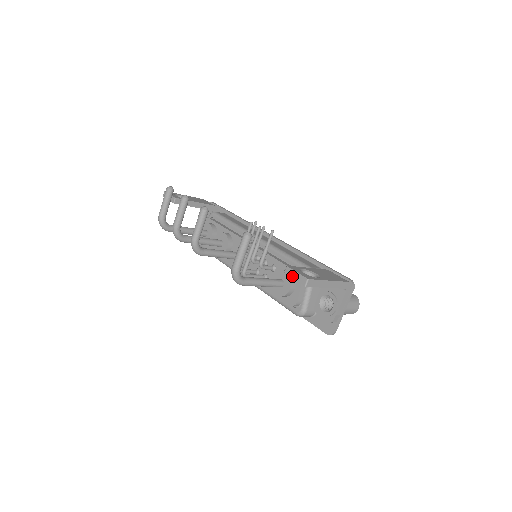
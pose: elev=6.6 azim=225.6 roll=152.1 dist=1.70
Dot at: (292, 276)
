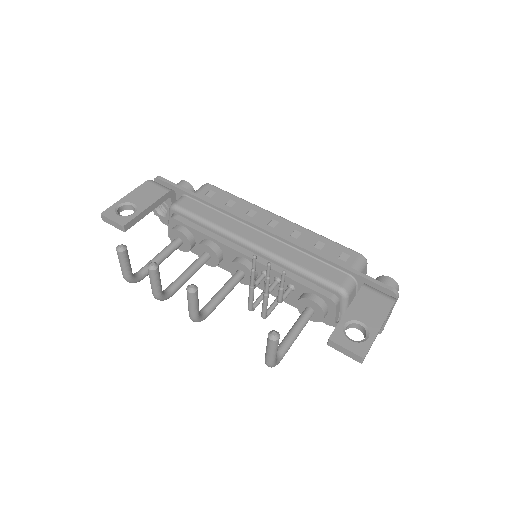
Dot at: (340, 351)
